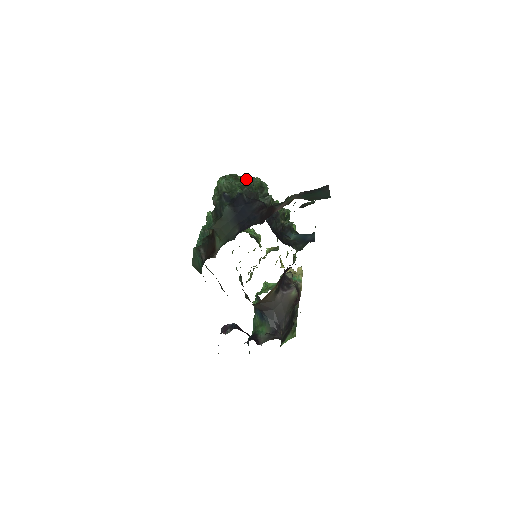
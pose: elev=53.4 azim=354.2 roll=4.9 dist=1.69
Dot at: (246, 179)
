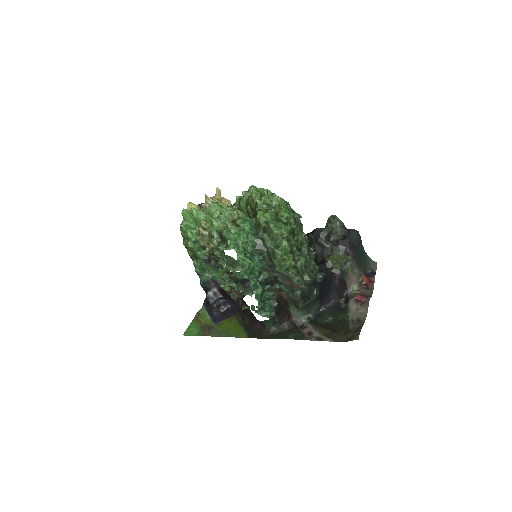
Dot at: (305, 237)
